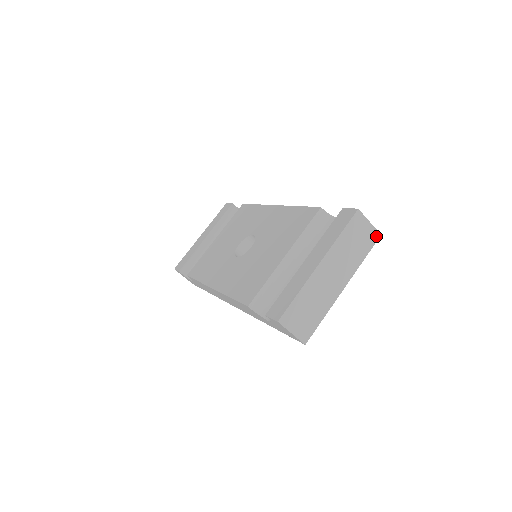
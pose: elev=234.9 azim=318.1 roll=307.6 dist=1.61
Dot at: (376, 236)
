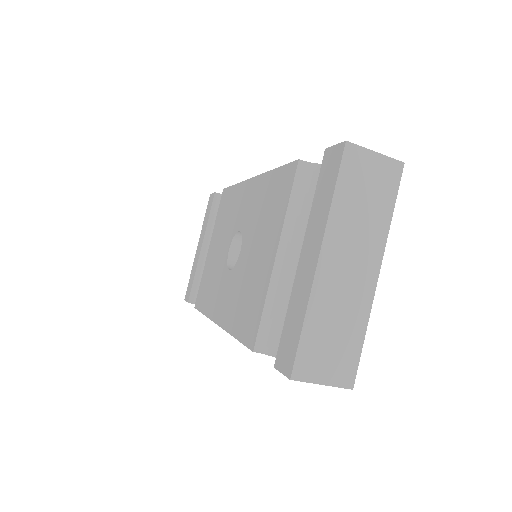
Dot at: (396, 169)
